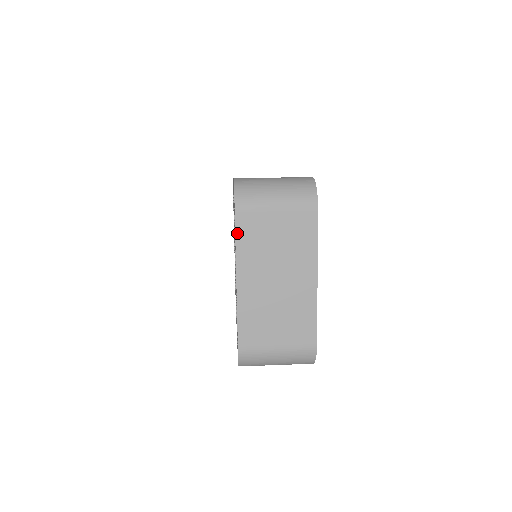
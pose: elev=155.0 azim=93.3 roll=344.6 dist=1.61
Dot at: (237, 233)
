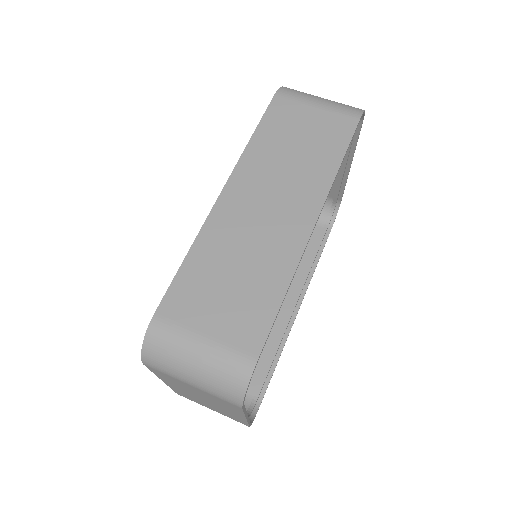
Dot at: (152, 371)
